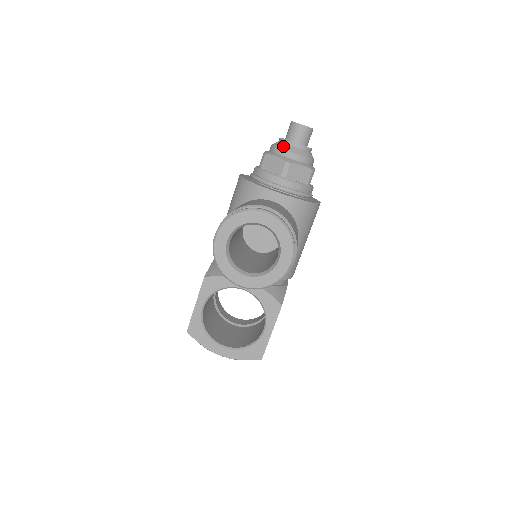
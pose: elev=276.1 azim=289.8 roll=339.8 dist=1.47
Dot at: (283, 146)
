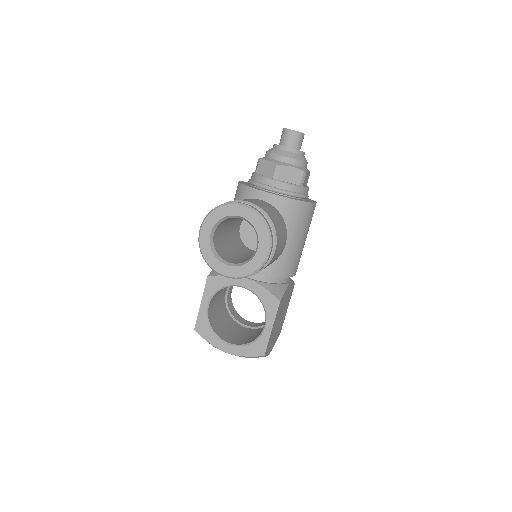
Dot at: (275, 151)
